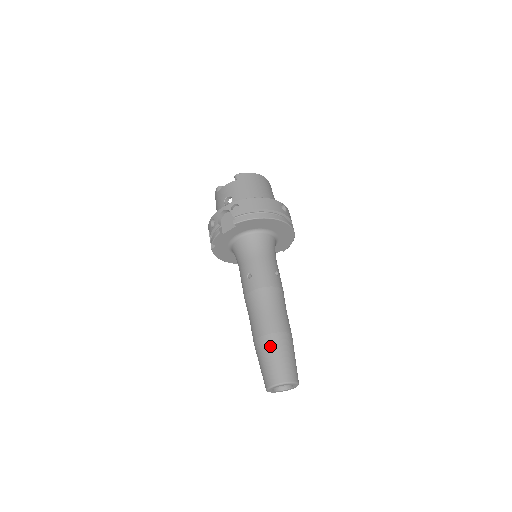
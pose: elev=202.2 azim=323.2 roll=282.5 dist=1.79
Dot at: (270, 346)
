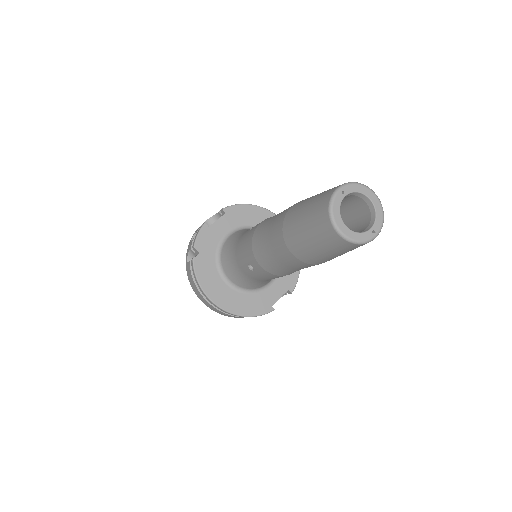
Dot at: occluded
